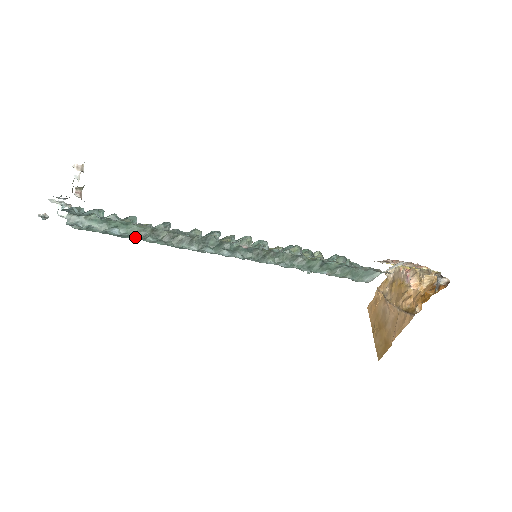
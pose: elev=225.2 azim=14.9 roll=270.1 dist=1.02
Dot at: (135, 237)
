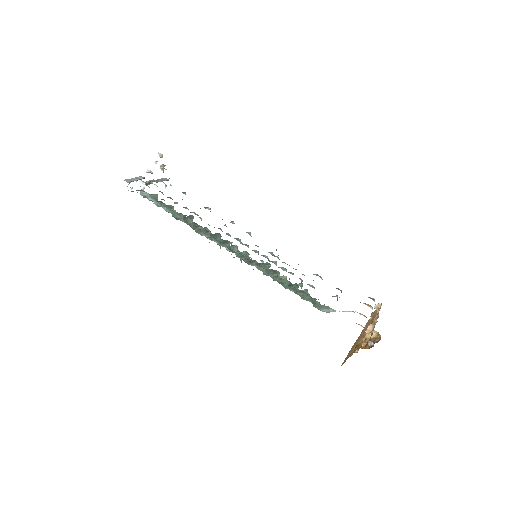
Dot at: (174, 217)
